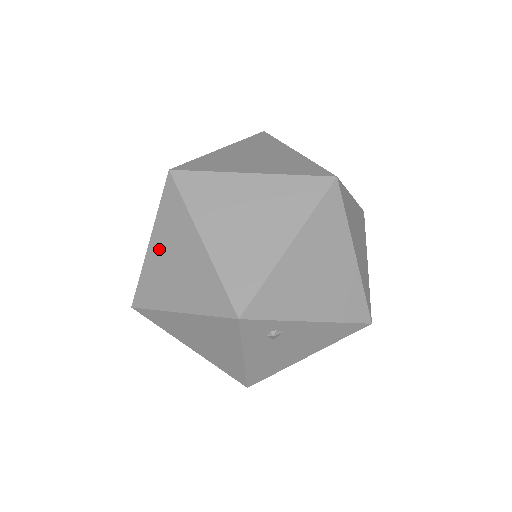
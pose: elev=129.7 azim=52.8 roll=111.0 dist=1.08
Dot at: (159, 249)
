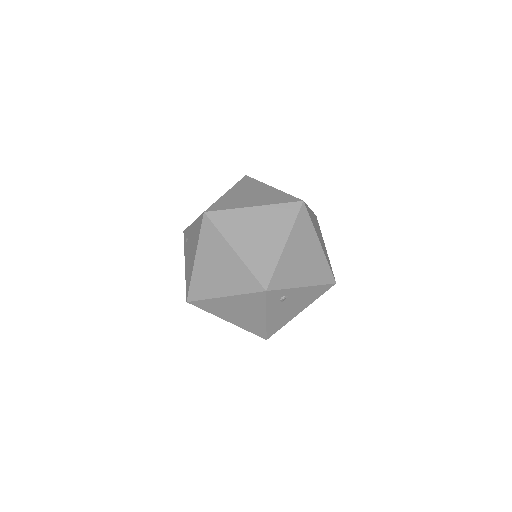
Dot at: (203, 261)
